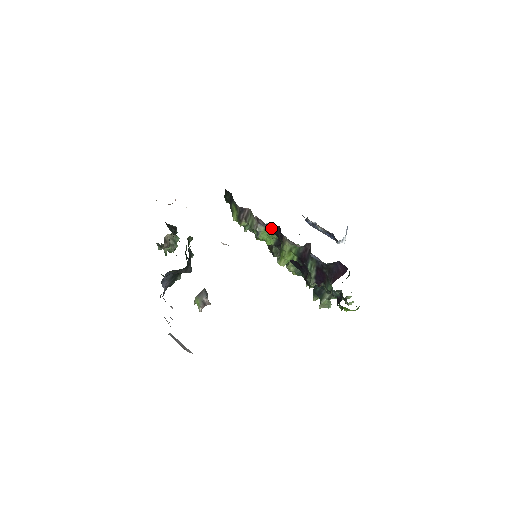
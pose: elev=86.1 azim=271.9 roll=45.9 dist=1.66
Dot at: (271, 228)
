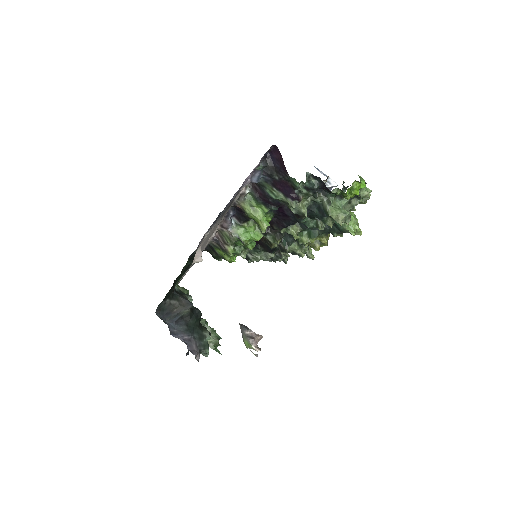
Dot at: (237, 220)
